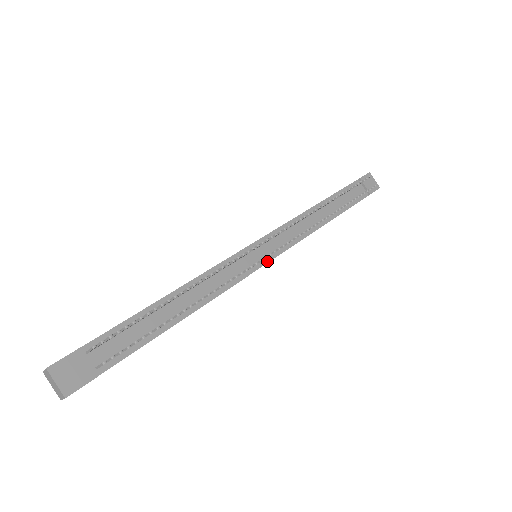
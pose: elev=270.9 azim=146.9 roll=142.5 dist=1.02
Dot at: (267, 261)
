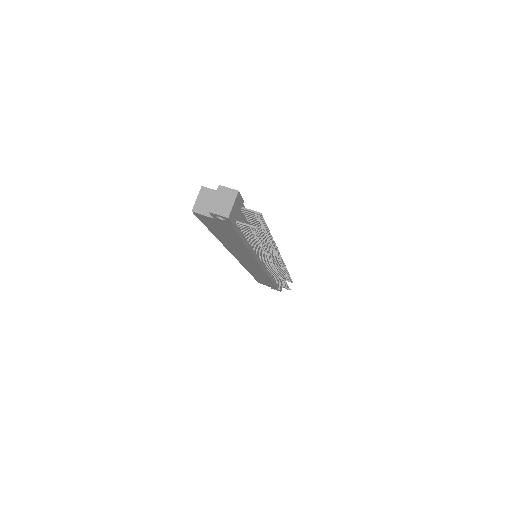
Dot at: (263, 266)
